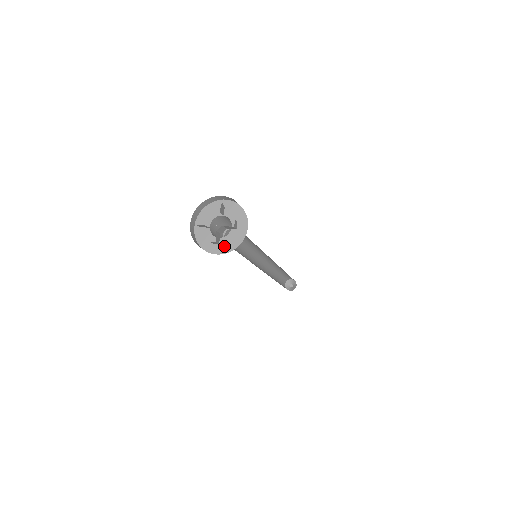
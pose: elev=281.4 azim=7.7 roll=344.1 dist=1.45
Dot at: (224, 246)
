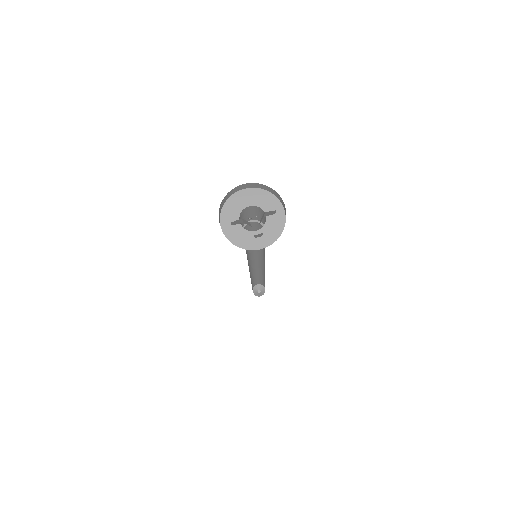
Dot at: (266, 237)
